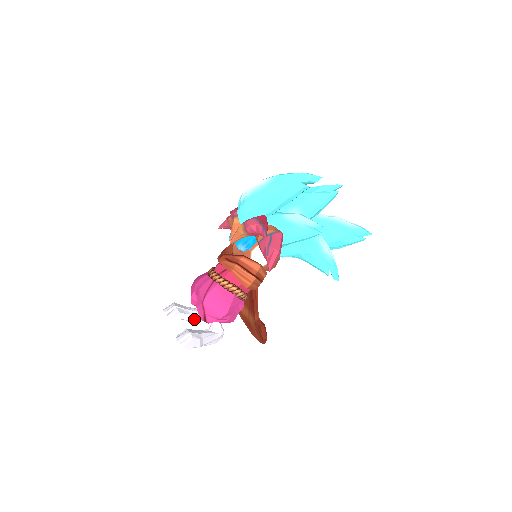
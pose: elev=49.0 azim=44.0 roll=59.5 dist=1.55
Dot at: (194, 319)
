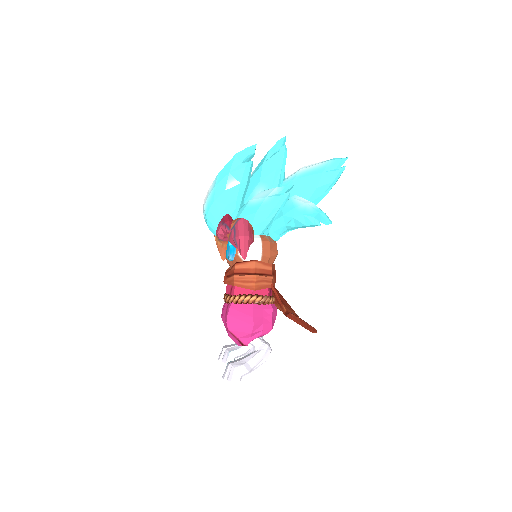
Dot at: (249, 350)
